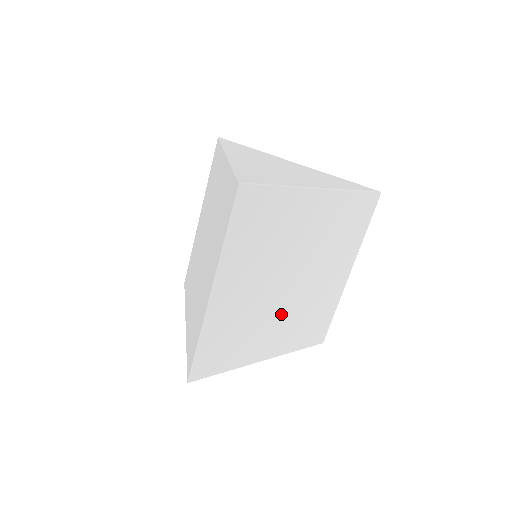
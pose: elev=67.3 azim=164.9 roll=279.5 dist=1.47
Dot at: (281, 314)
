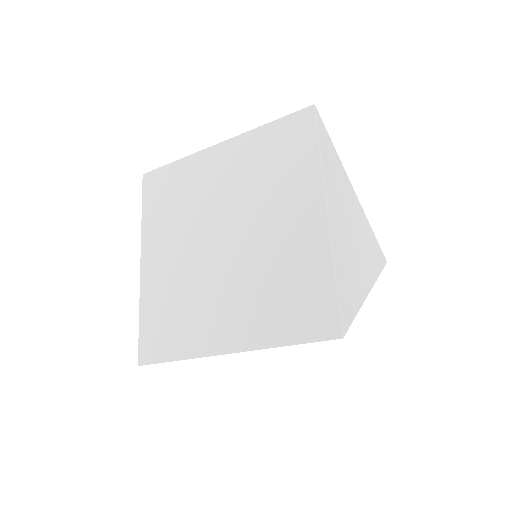
Dot at: occluded
